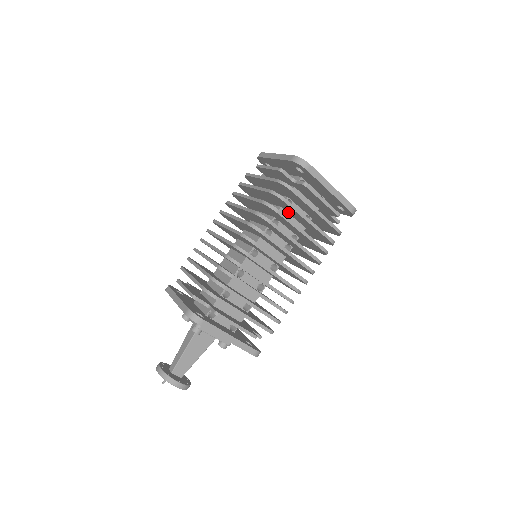
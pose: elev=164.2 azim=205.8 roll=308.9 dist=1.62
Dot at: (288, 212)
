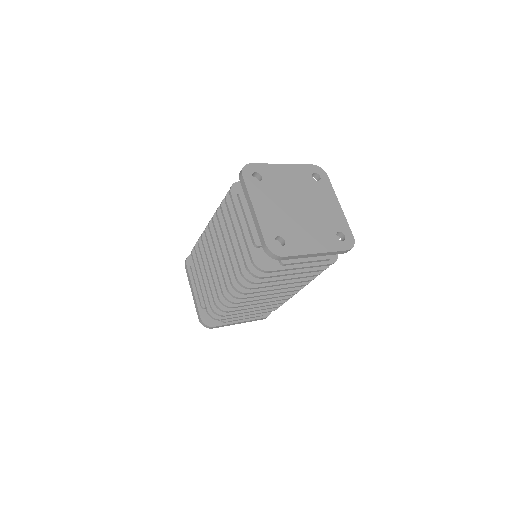
Dot at: occluded
